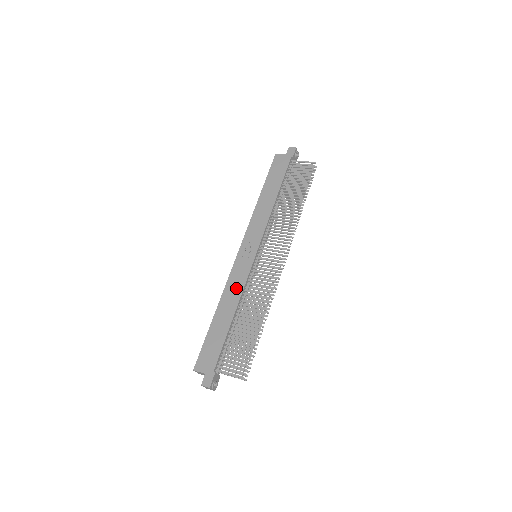
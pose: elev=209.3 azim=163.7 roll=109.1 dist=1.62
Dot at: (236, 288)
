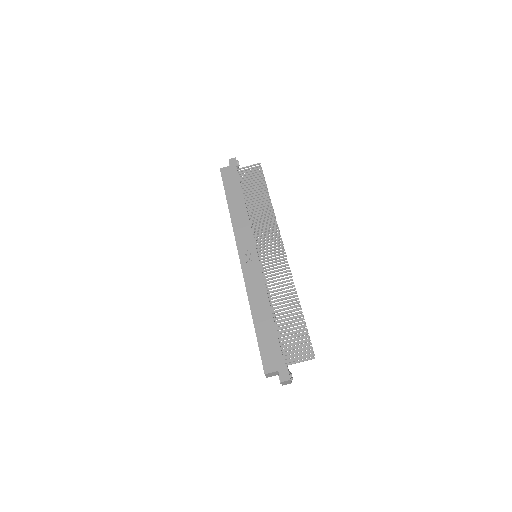
Dot at: (258, 288)
